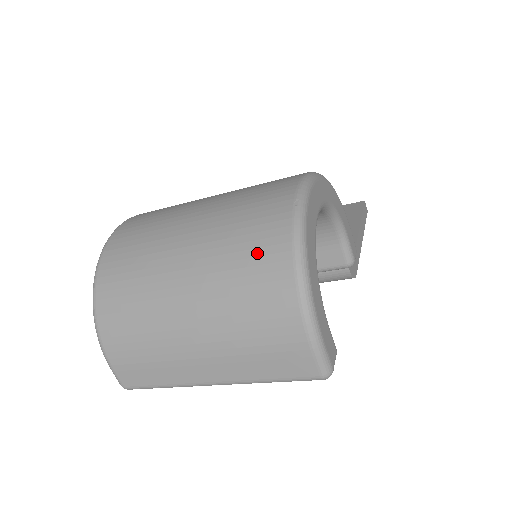
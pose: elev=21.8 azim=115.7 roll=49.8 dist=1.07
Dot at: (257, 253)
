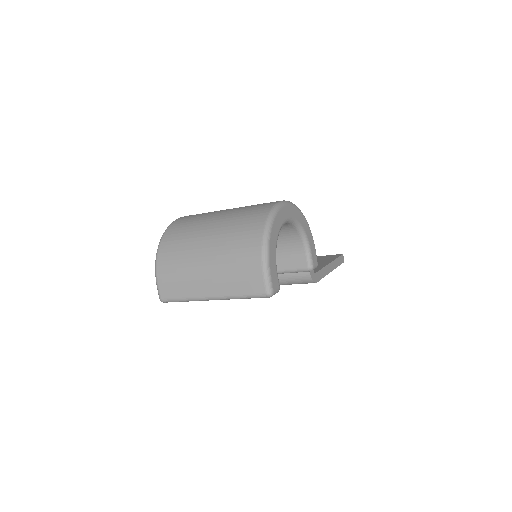
Dot at: (248, 226)
